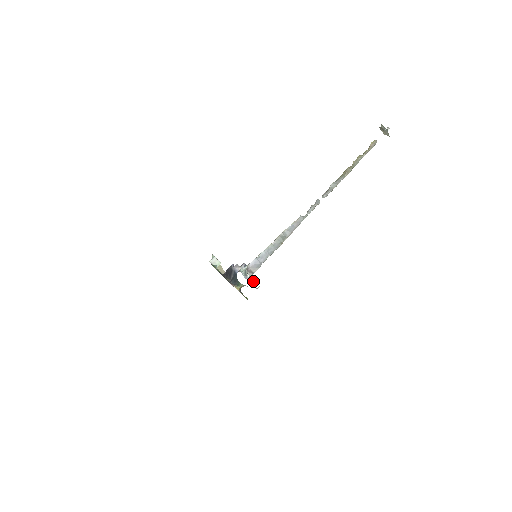
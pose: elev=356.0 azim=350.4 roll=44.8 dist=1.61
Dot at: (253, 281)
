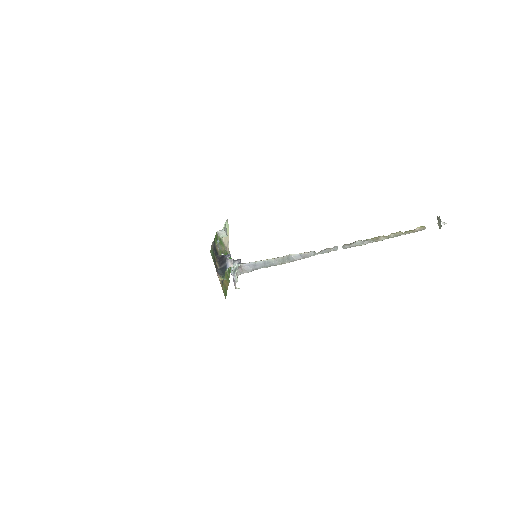
Dot at: occluded
